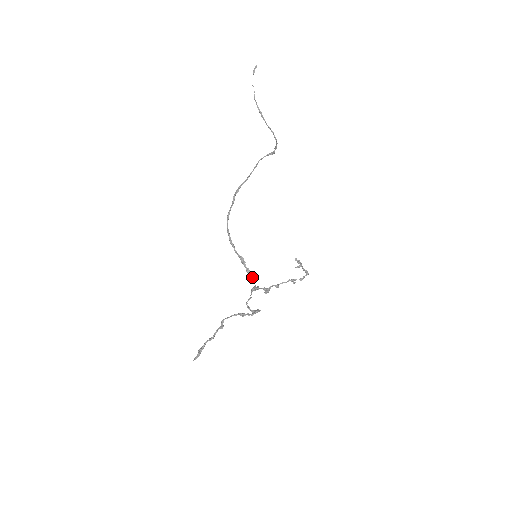
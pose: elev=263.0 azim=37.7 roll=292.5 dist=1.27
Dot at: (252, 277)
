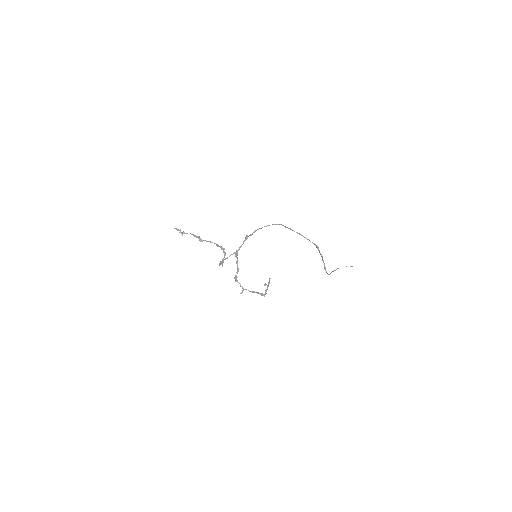
Dot at: (245, 240)
